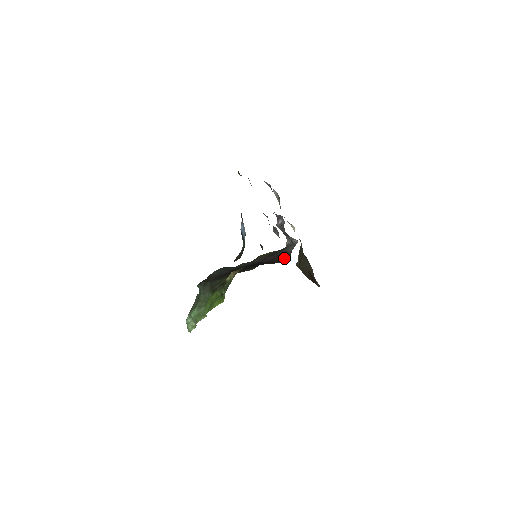
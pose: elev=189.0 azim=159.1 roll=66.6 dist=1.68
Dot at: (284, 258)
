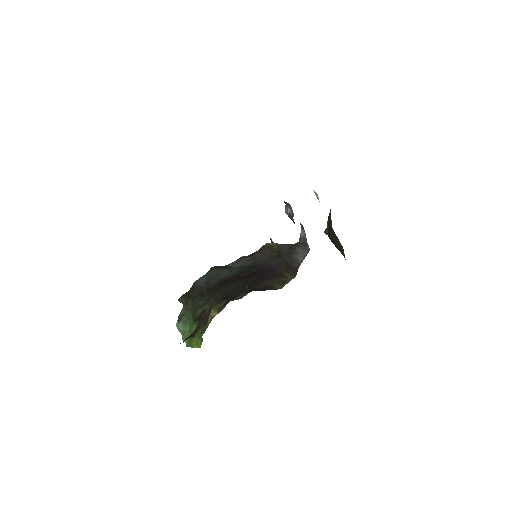
Dot at: (289, 274)
